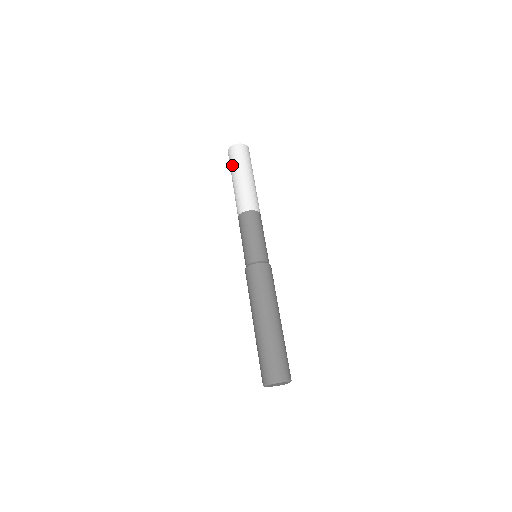
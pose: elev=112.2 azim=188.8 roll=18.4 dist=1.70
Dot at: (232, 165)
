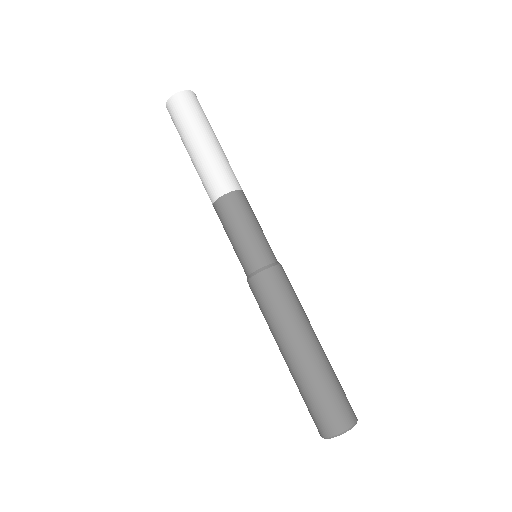
Dot at: (187, 122)
